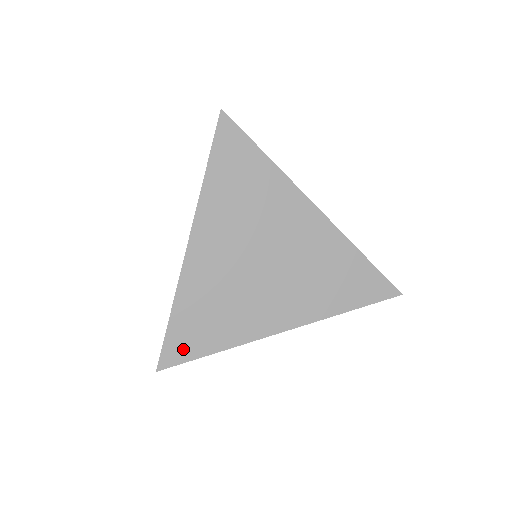
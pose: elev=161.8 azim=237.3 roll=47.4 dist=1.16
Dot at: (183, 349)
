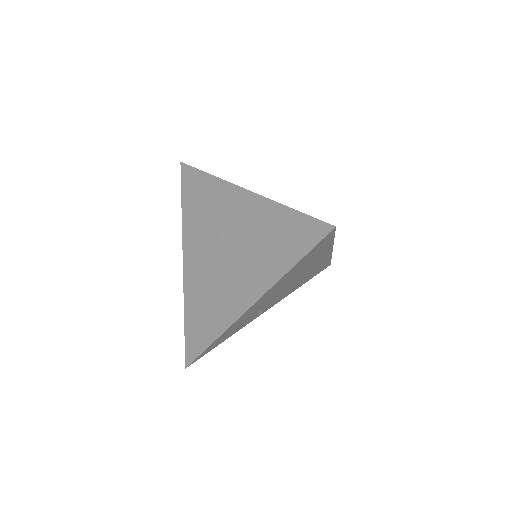
Dot at: (195, 345)
